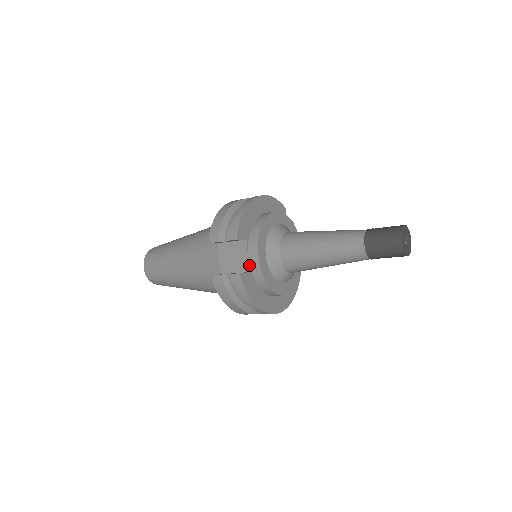
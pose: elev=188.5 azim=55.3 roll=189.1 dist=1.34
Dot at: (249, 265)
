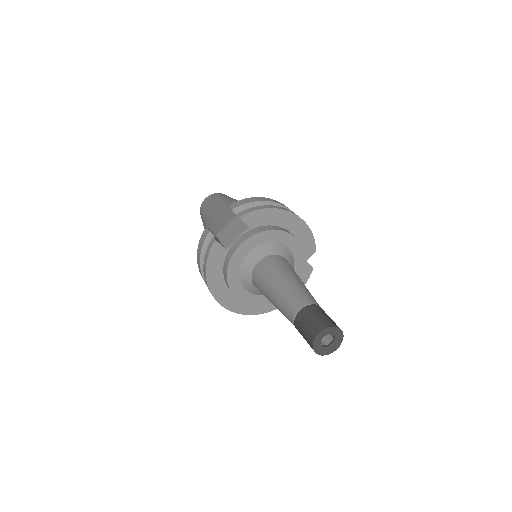
Dot at: (231, 245)
